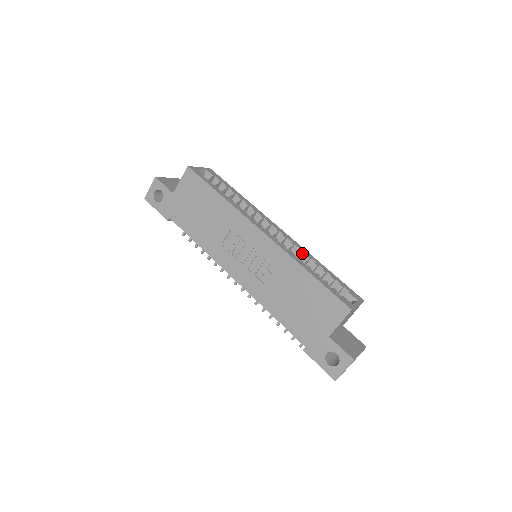
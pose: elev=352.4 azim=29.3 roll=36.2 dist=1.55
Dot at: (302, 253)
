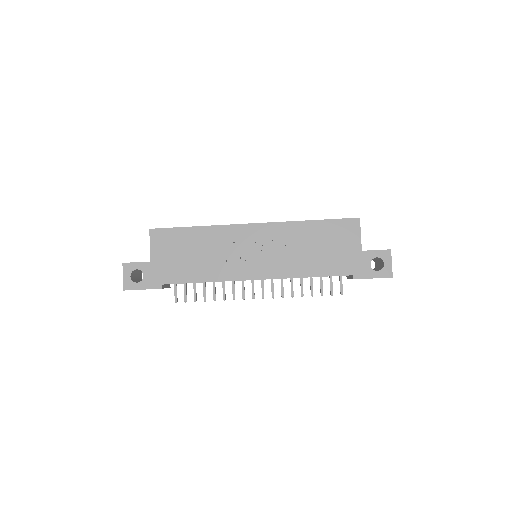
Dot at: occluded
